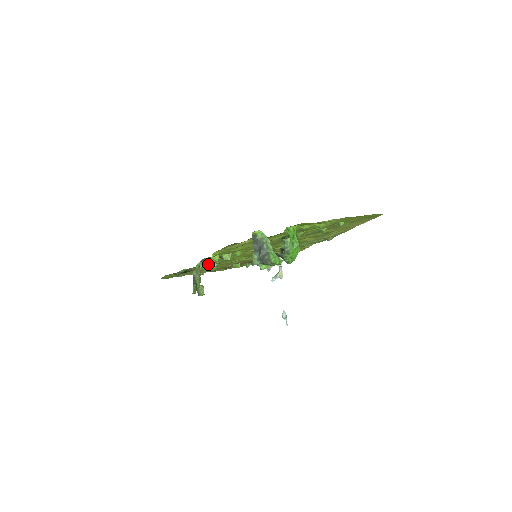
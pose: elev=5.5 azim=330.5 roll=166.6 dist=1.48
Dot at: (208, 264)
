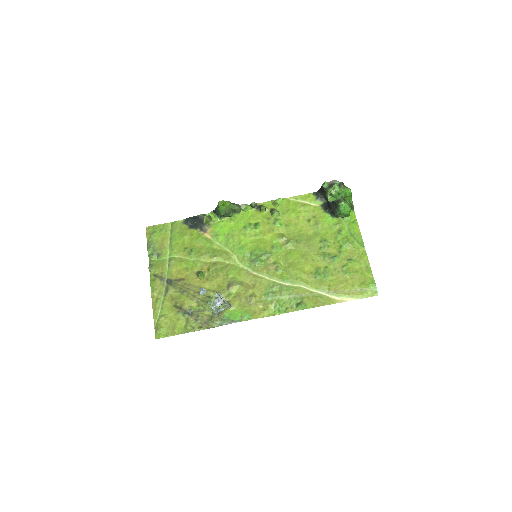
Dot at: (228, 229)
